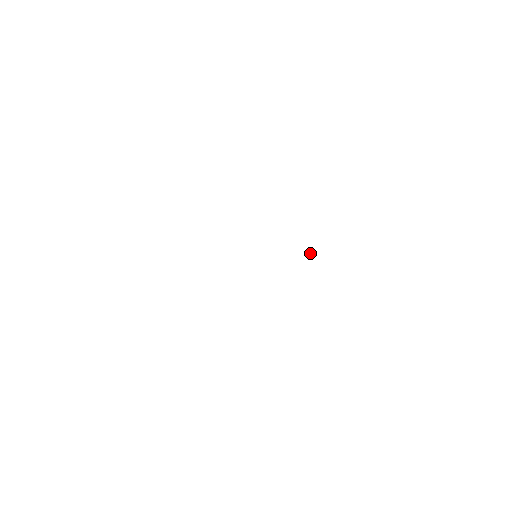
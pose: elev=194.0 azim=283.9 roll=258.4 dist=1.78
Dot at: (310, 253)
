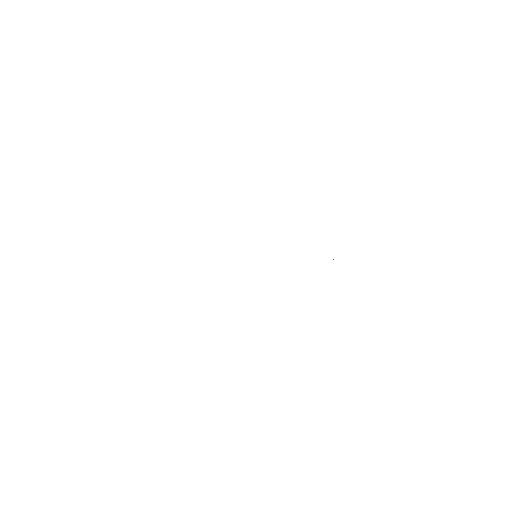
Dot at: occluded
